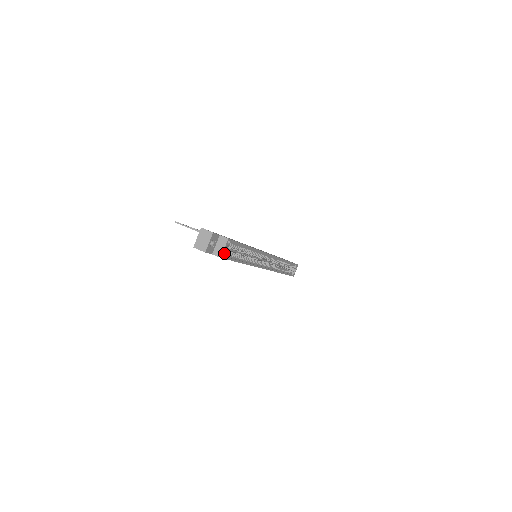
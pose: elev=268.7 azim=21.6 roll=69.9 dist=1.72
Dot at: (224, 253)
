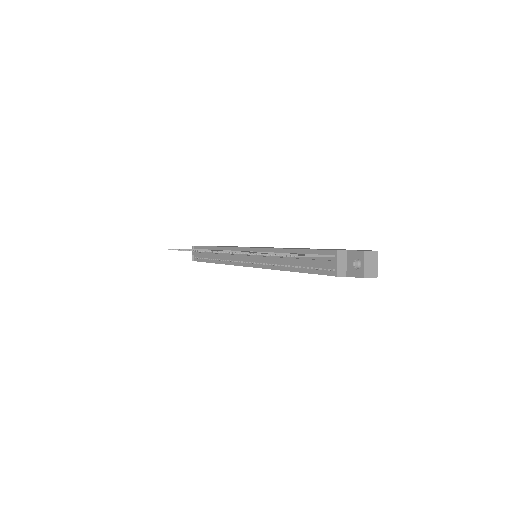
Dot at: occluded
